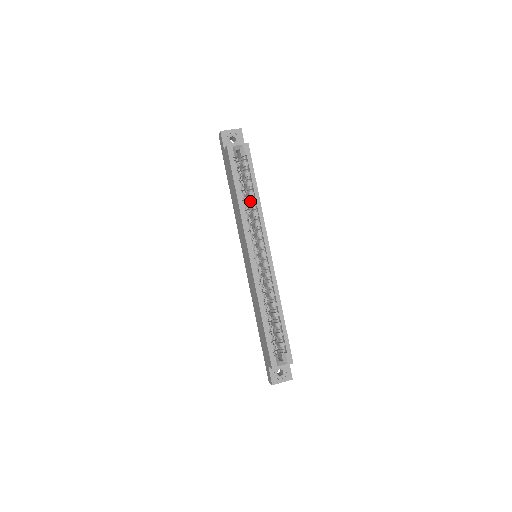
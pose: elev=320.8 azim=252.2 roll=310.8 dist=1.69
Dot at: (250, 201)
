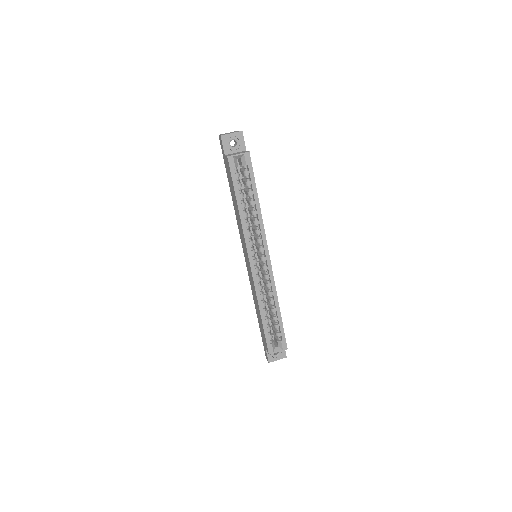
Dot at: (251, 208)
